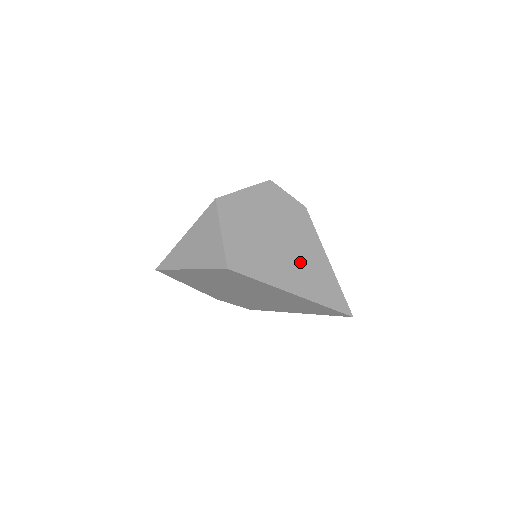
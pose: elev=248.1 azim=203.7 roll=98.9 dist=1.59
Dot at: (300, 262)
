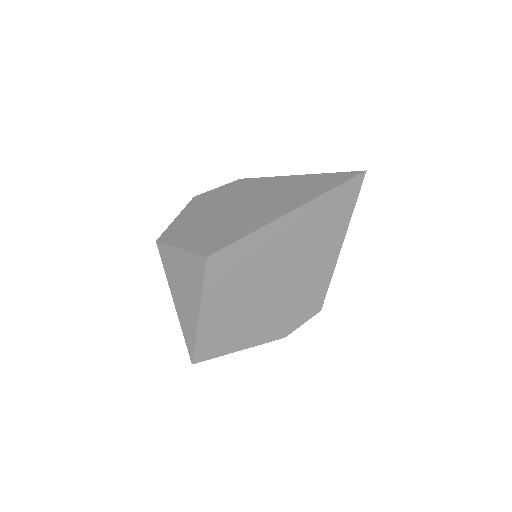
Dot at: (271, 198)
